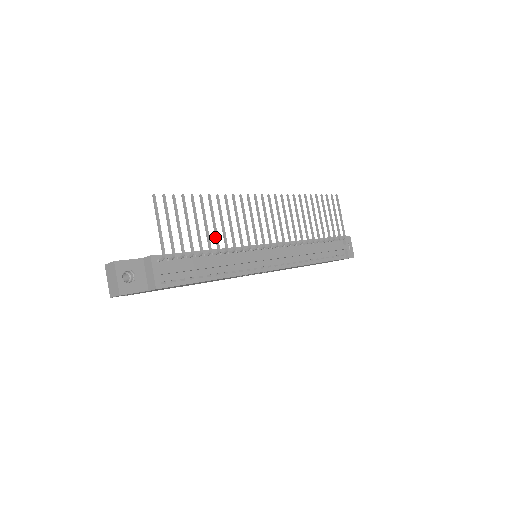
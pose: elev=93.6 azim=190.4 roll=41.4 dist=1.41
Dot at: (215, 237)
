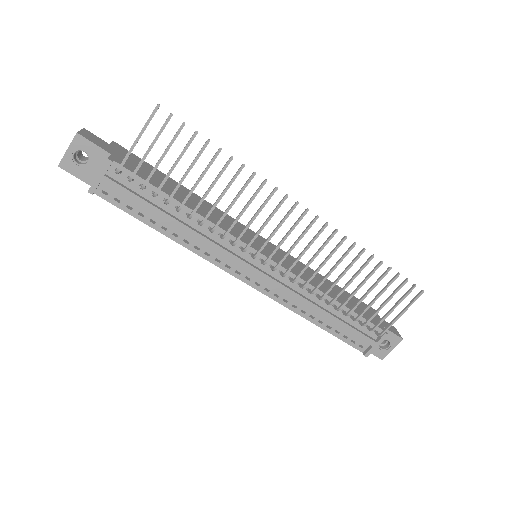
Dot at: (199, 201)
